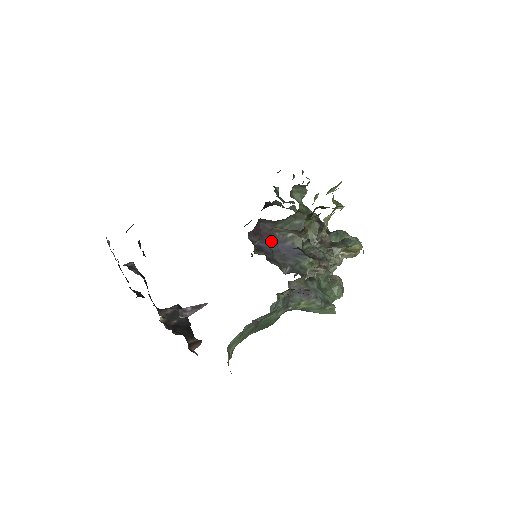
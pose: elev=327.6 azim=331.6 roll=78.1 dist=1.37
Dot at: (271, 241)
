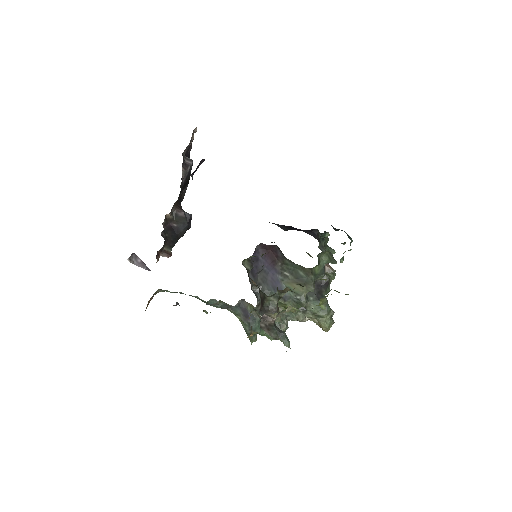
Dot at: (270, 263)
